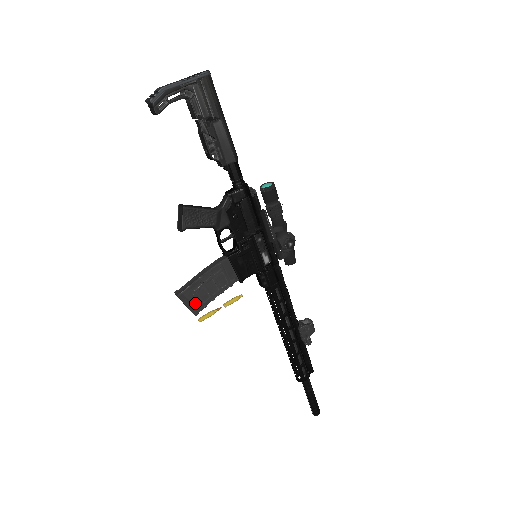
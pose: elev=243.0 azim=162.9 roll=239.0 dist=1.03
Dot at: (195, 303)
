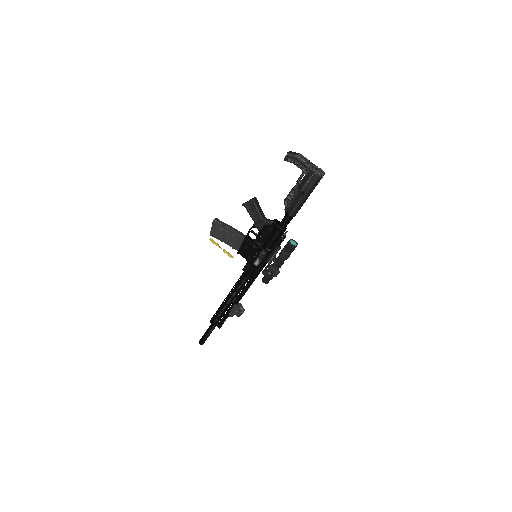
Dot at: (215, 231)
